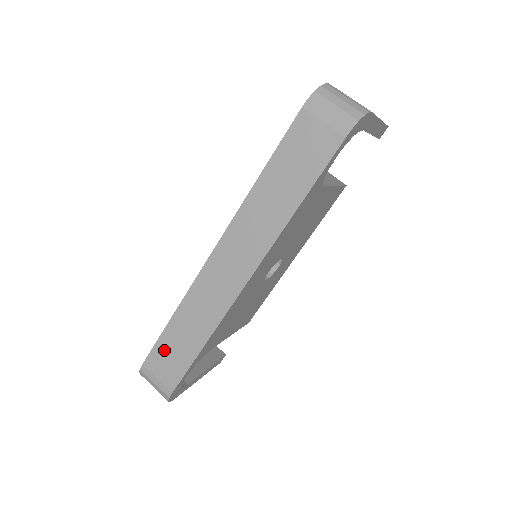
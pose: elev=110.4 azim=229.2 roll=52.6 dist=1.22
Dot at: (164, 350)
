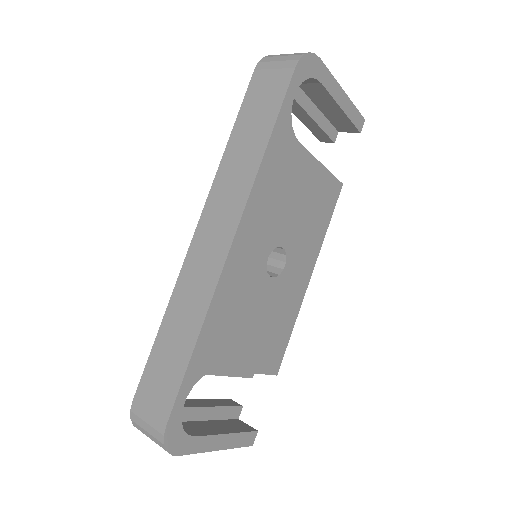
Dot at: (155, 368)
